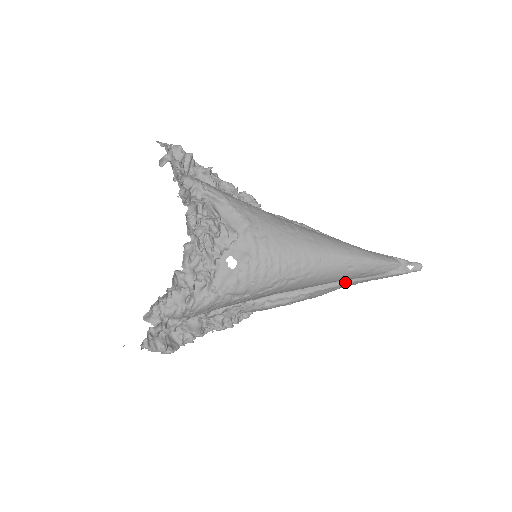
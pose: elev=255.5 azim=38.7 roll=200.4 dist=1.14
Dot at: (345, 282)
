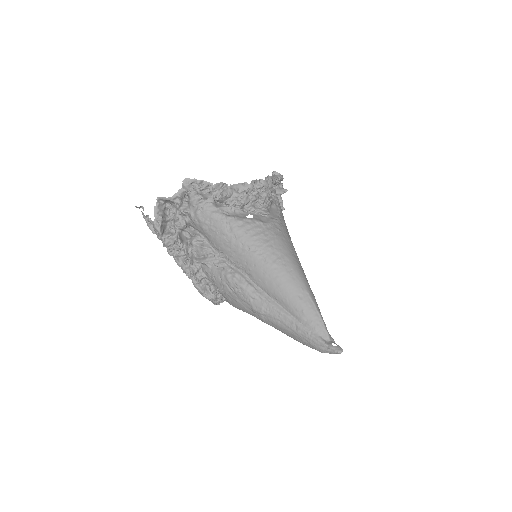
Dot at: (285, 312)
